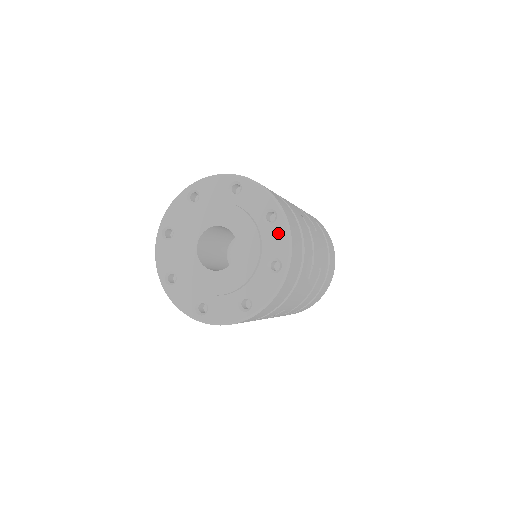
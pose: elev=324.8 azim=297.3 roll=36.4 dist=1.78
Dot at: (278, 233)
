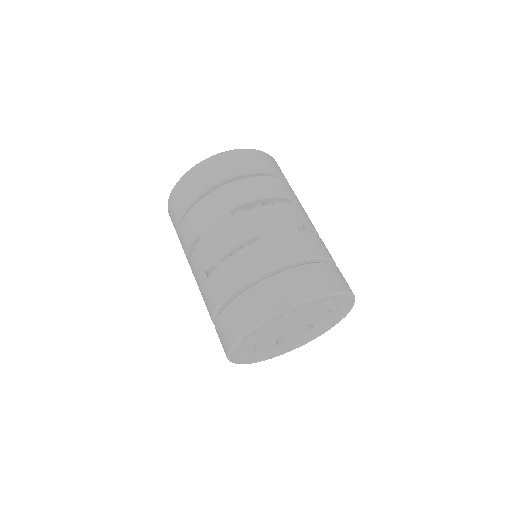
Dot at: (341, 300)
